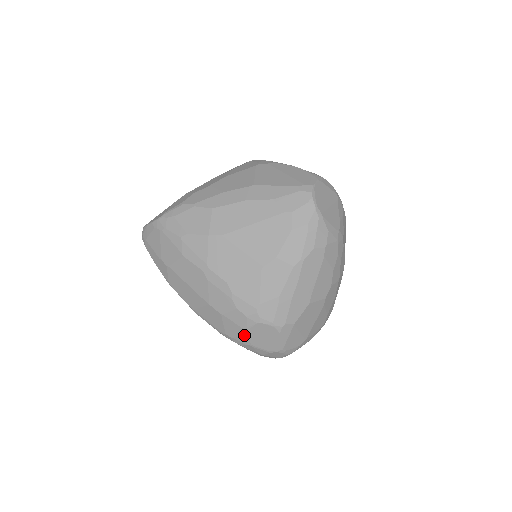
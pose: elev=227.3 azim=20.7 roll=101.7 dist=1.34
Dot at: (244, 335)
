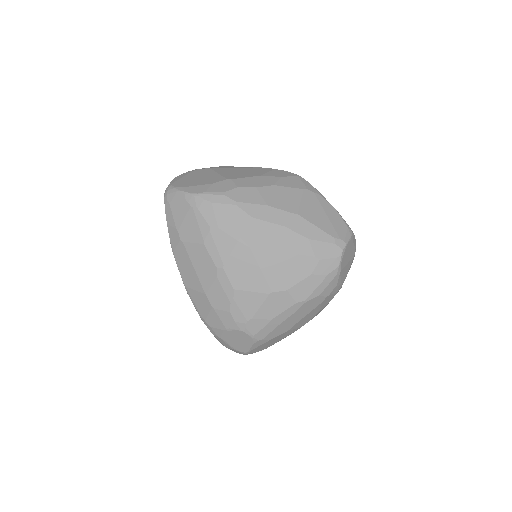
Dot at: (222, 331)
